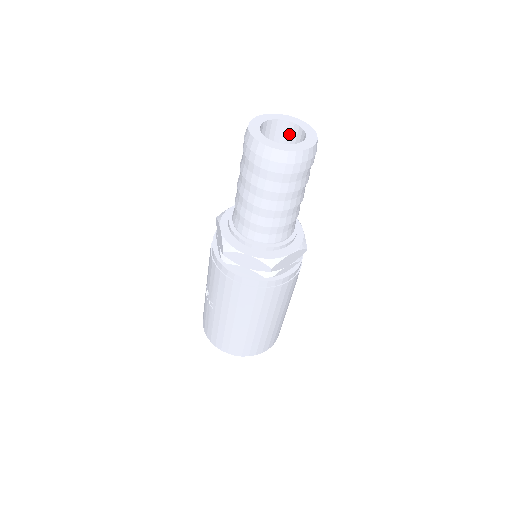
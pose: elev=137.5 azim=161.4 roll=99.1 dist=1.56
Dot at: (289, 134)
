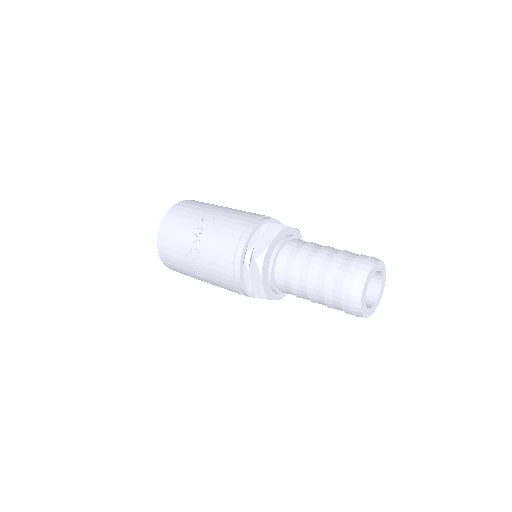
Dot at: occluded
